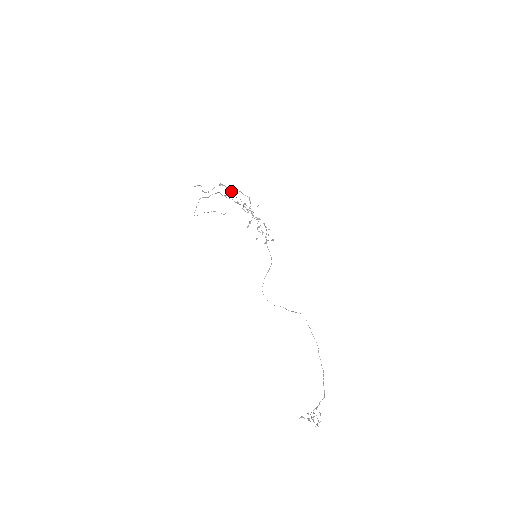
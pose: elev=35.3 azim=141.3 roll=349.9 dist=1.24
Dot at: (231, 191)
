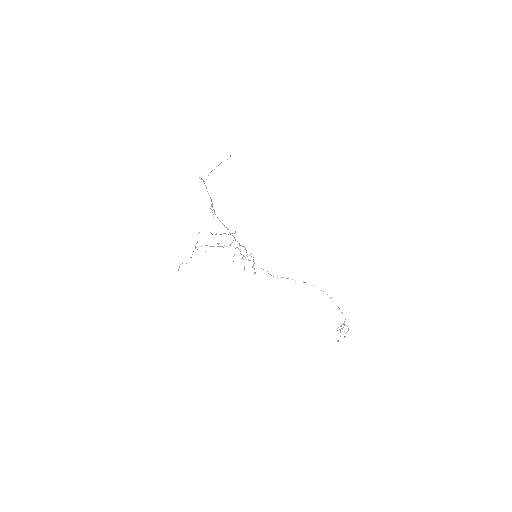
Dot at: occluded
